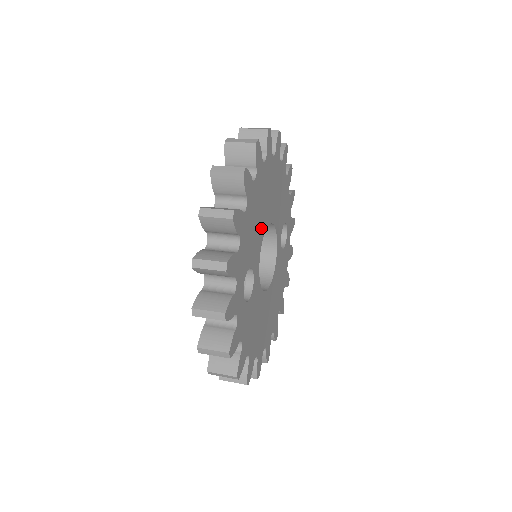
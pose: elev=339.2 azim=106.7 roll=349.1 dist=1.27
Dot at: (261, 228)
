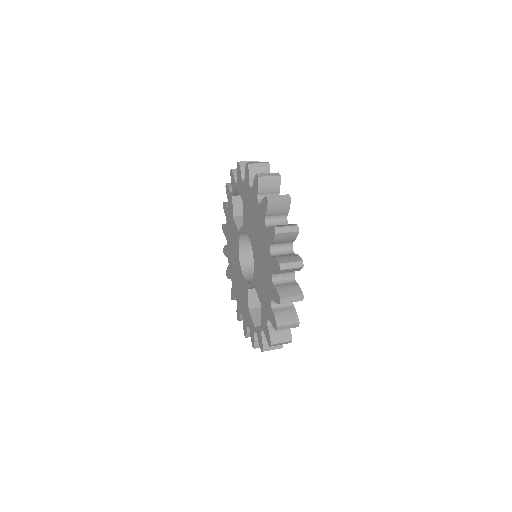
Dot at: occluded
